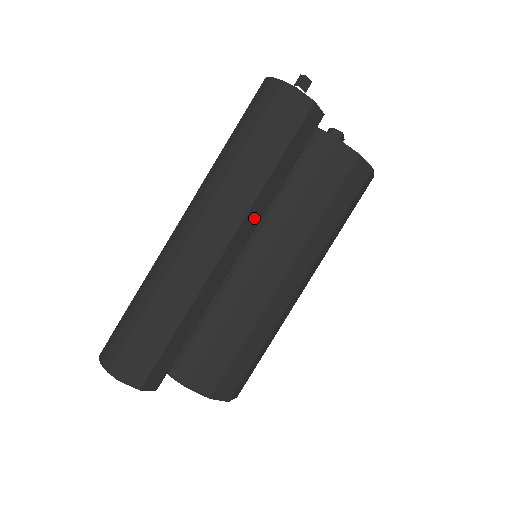
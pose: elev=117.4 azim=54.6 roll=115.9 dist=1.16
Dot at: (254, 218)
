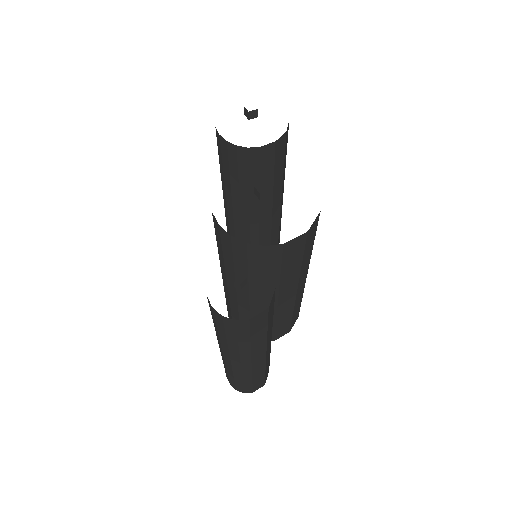
Dot at: occluded
